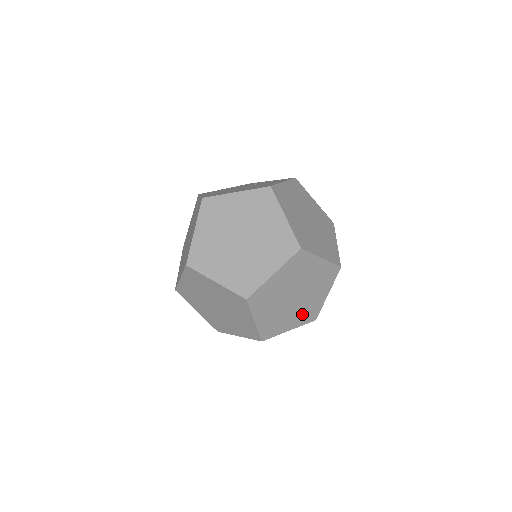
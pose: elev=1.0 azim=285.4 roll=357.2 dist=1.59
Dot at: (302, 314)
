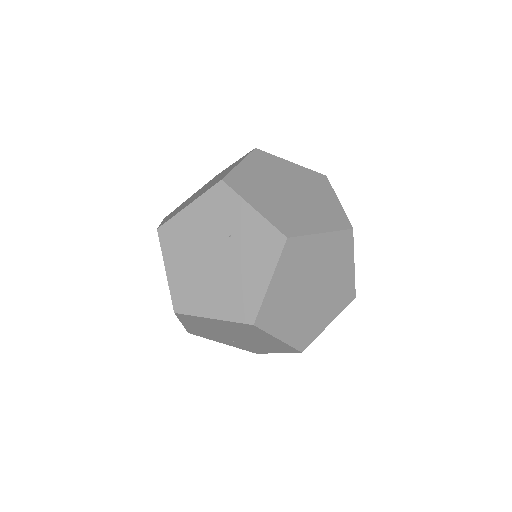
Dot at: occluded
